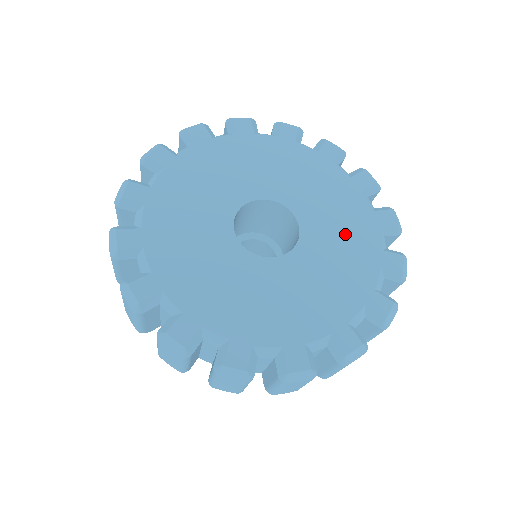
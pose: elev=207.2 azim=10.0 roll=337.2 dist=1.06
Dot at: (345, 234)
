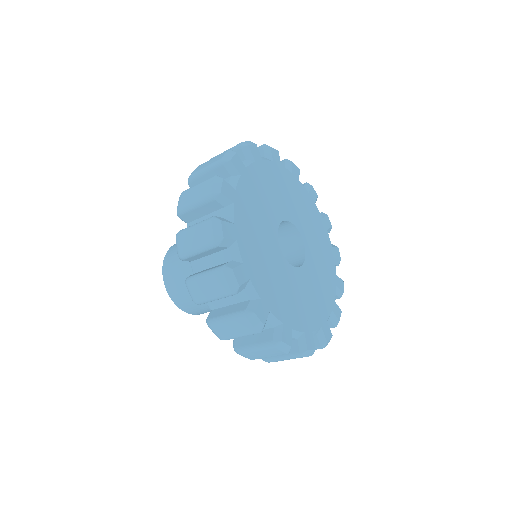
Dot at: (318, 239)
